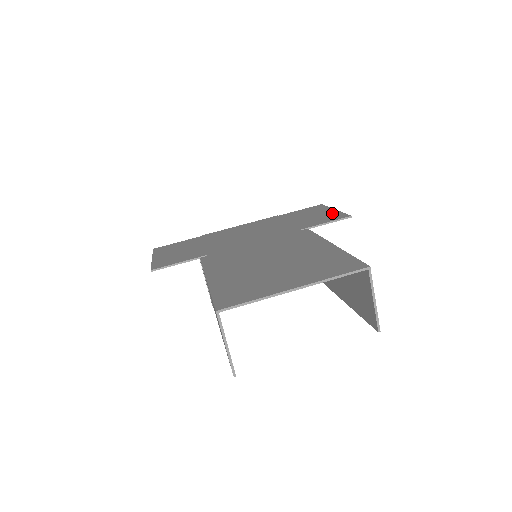
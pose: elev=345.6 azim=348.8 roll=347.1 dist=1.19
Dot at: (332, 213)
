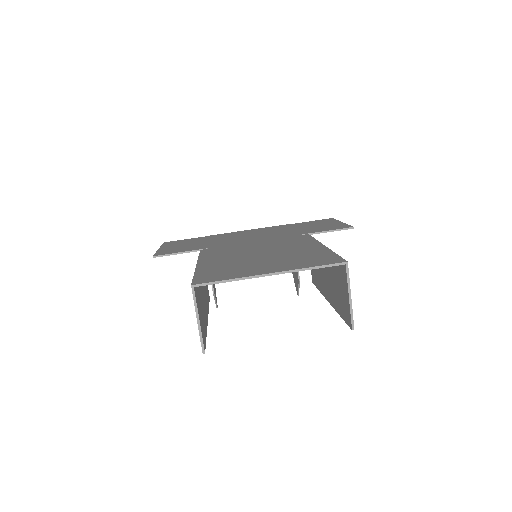
Dot at: (337, 224)
